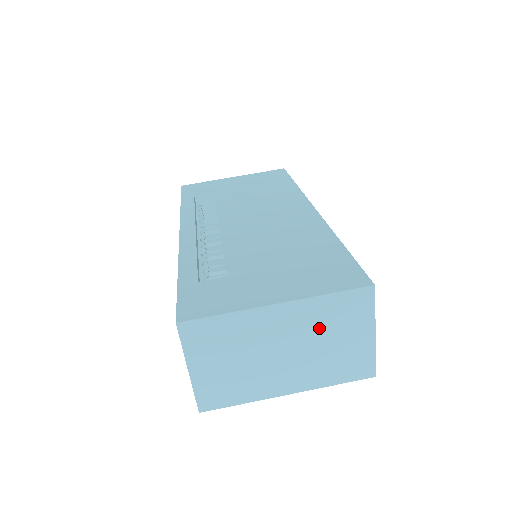
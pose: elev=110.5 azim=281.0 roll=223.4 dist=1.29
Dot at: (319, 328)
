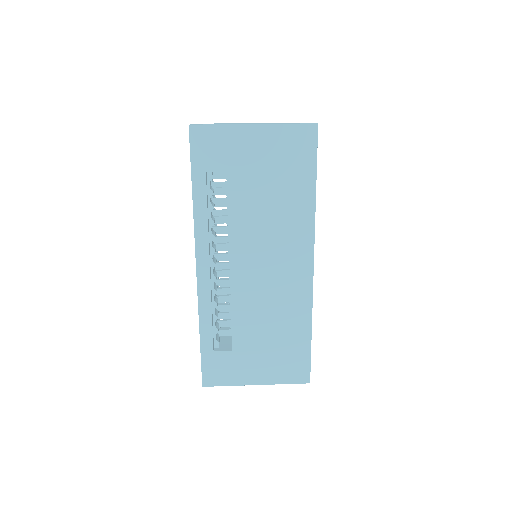
Dot at: occluded
